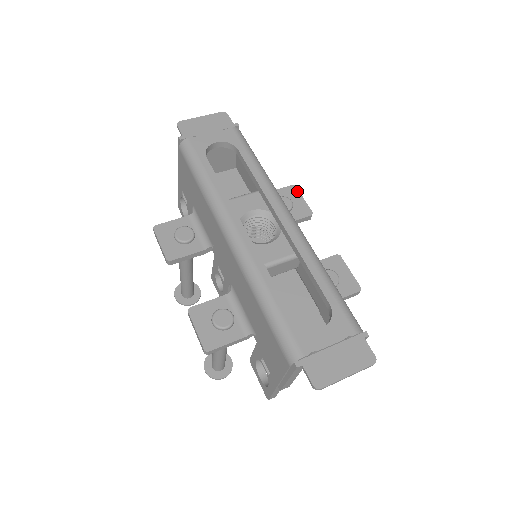
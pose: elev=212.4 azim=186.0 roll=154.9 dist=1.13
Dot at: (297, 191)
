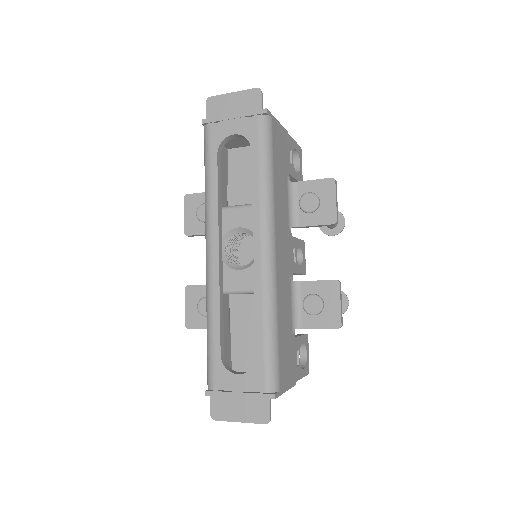
Dot at: (333, 188)
